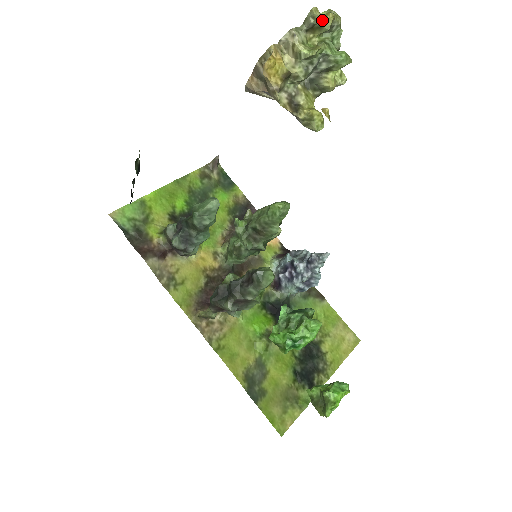
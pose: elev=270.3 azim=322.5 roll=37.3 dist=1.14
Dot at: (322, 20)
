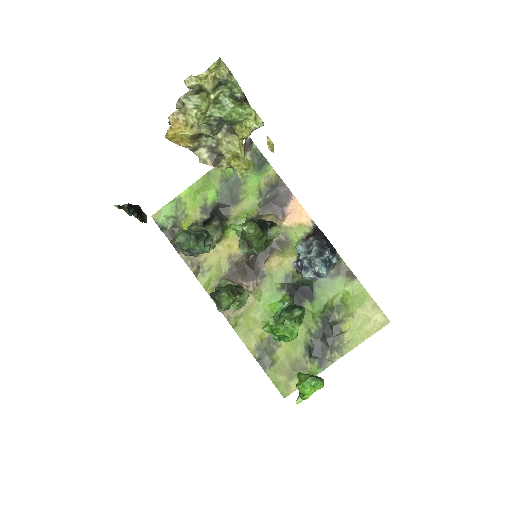
Dot at: (201, 86)
